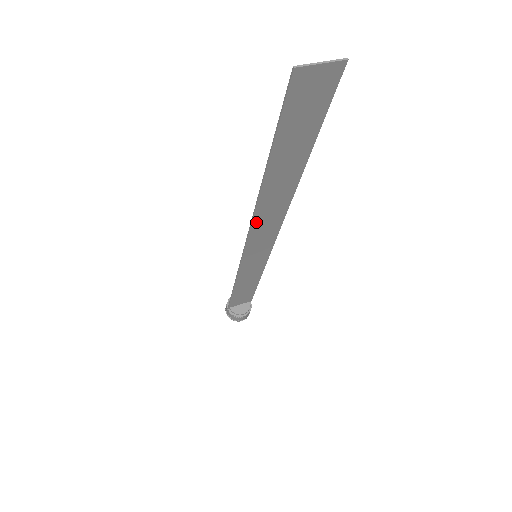
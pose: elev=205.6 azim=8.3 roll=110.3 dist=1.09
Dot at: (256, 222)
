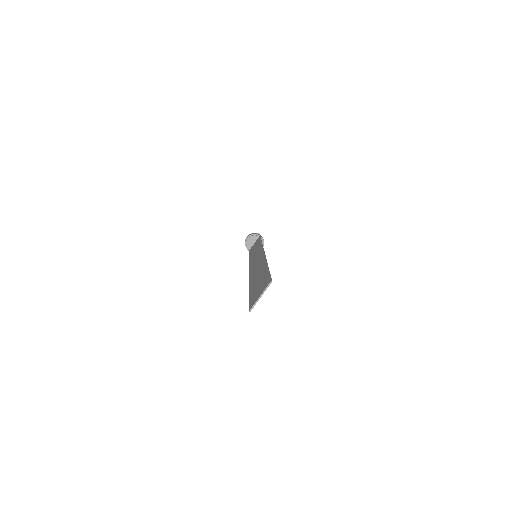
Dot at: occluded
